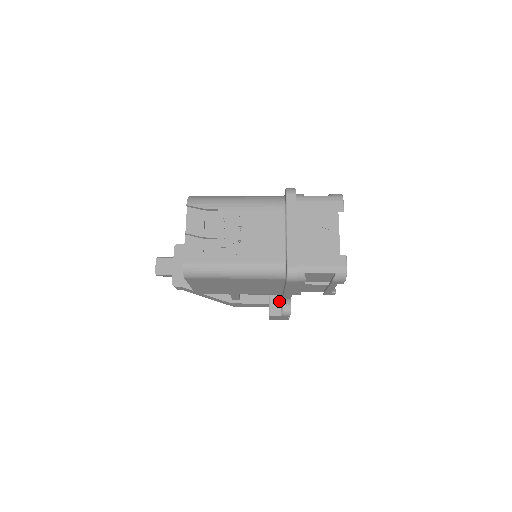
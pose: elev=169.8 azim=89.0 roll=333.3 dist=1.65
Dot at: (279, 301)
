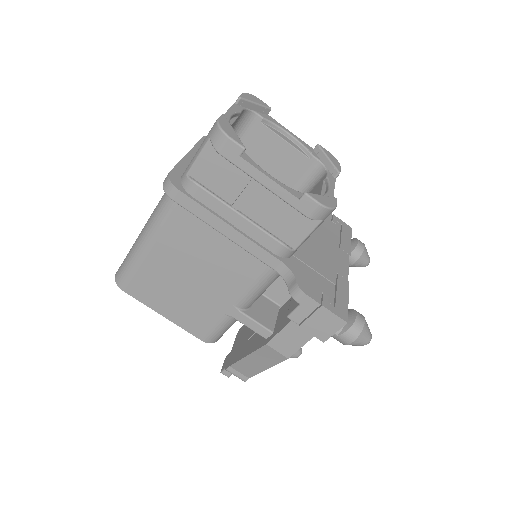
Dot at: occluded
